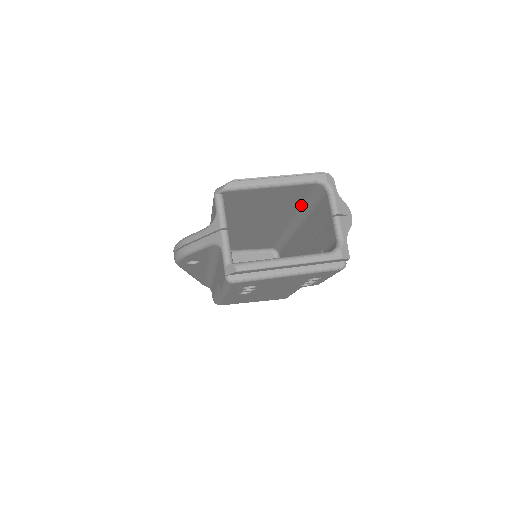
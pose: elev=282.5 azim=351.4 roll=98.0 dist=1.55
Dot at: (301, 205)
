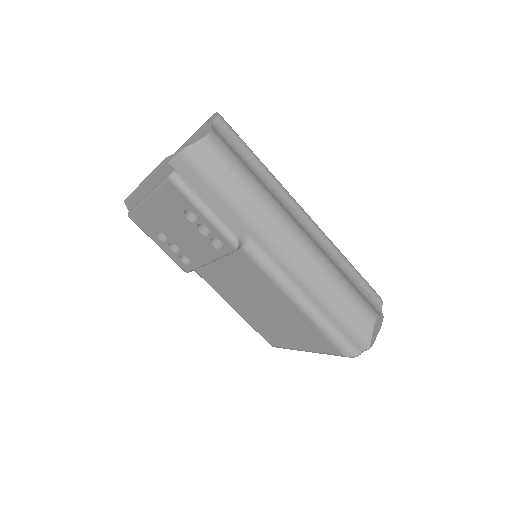
Dot at: occluded
